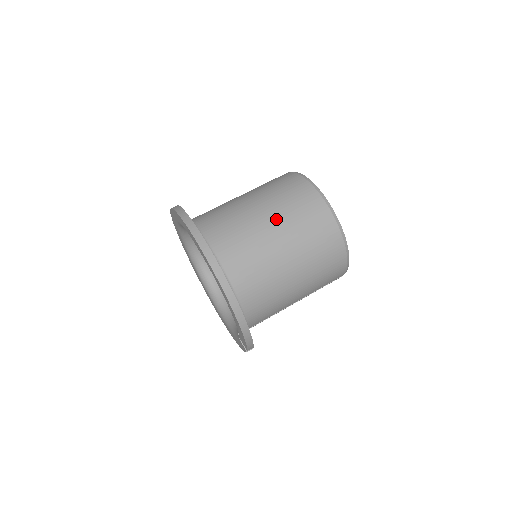
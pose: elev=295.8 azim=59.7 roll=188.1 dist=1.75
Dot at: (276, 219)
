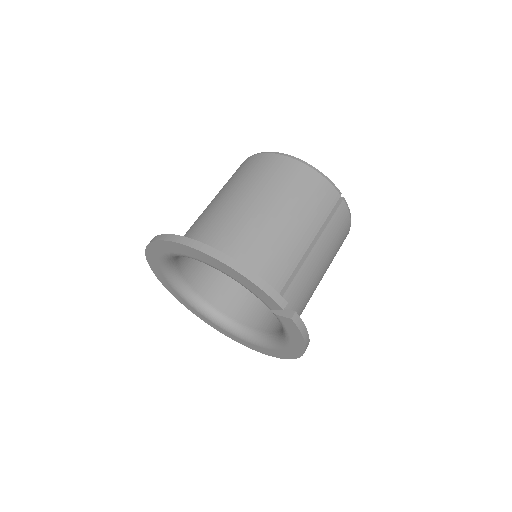
Dot at: (223, 192)
